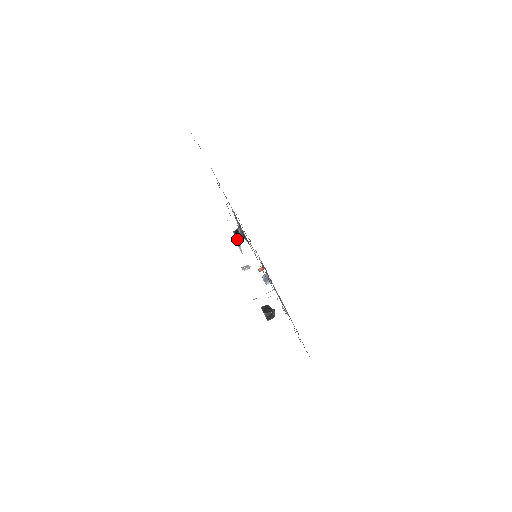
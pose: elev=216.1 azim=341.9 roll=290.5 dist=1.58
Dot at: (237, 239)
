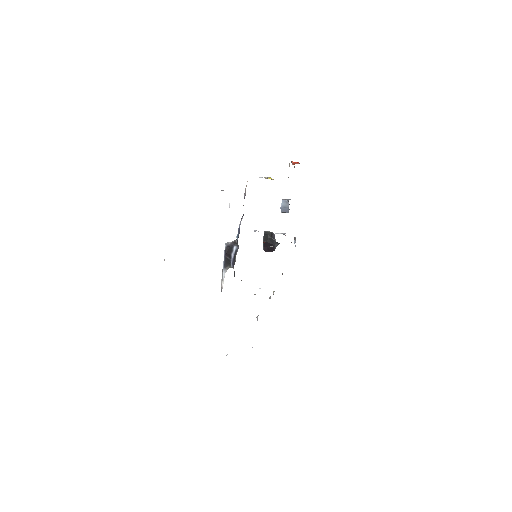
Dot at: (223, 266)
